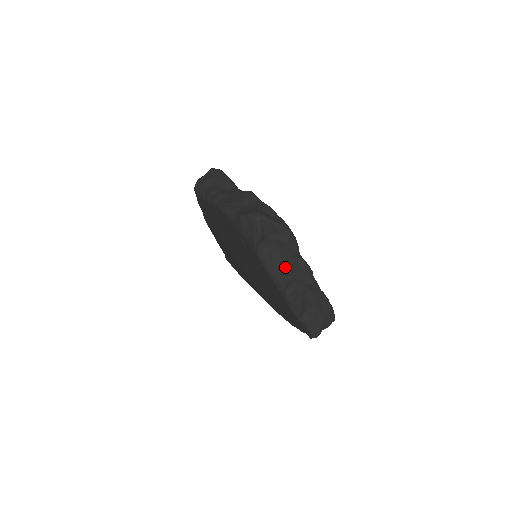
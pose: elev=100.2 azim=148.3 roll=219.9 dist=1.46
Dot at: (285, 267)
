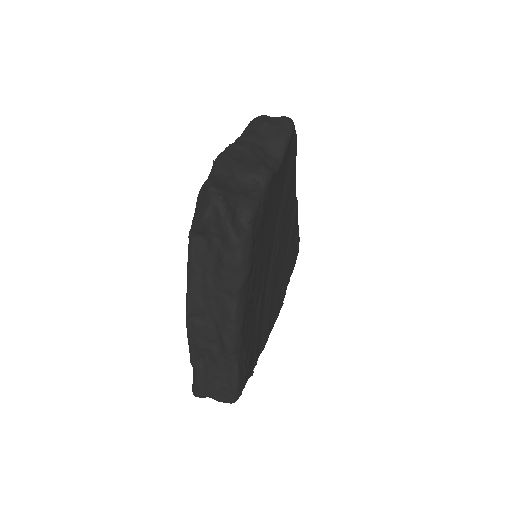
Dot at: (208, 291)
